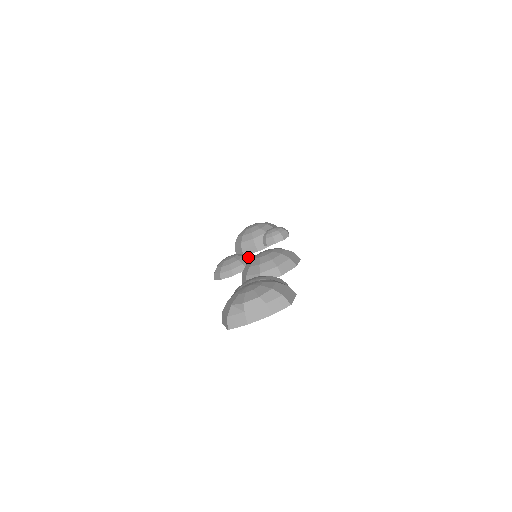
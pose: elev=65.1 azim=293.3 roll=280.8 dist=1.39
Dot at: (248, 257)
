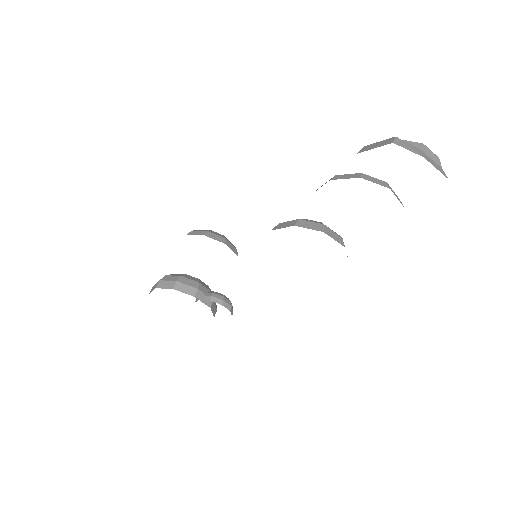
Dot at: occluded
